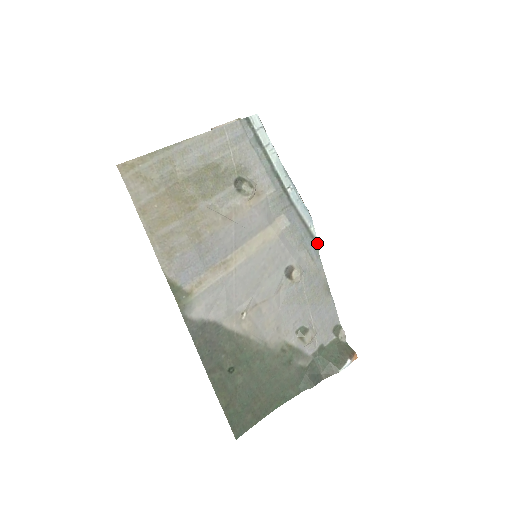
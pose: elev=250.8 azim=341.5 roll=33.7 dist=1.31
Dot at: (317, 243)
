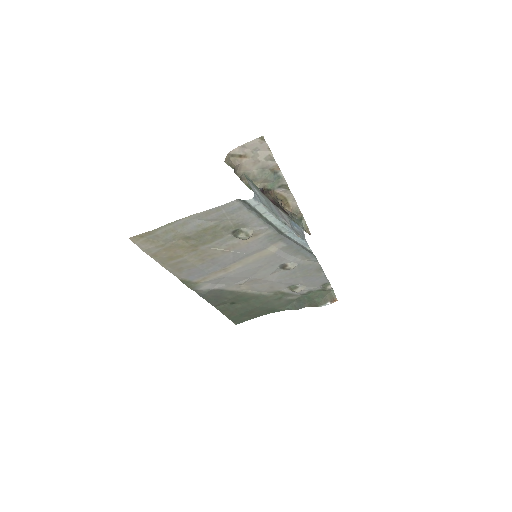
Dot at: occluded
